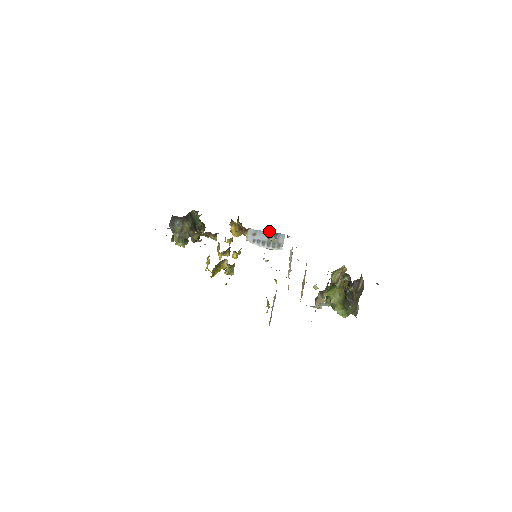
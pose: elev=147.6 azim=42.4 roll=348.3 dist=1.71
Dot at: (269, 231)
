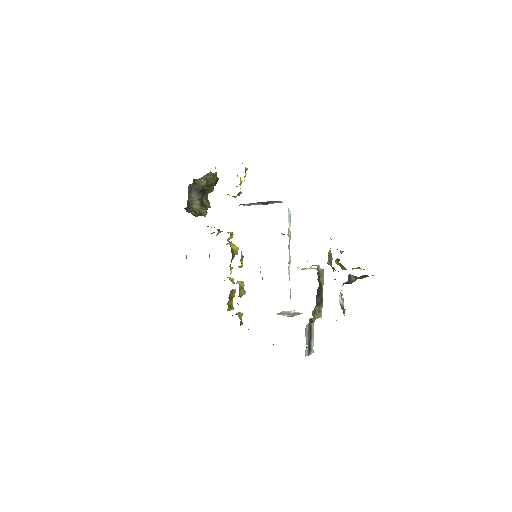
Dot at: (257, 202)
